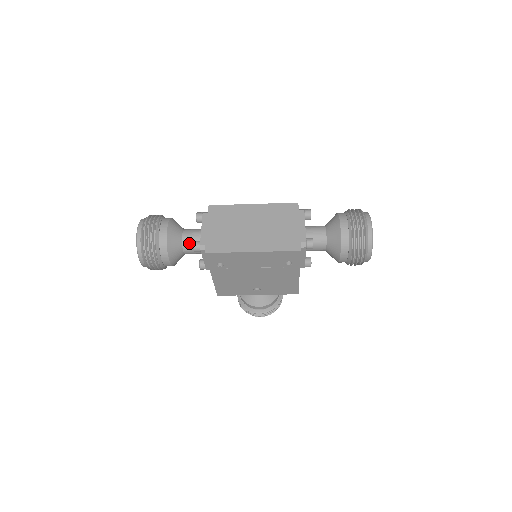
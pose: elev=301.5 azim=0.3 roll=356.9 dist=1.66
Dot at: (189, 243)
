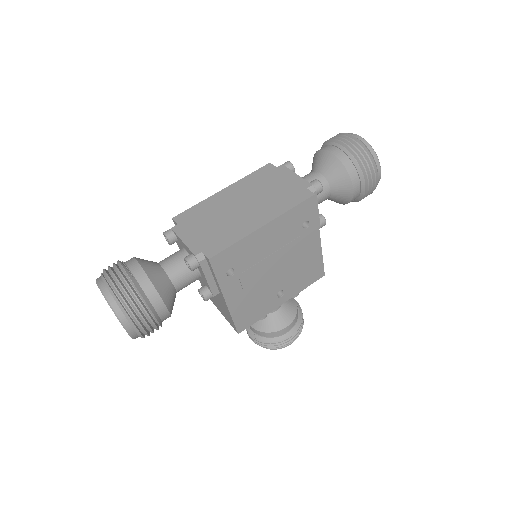
Dot at: (176, 270)
